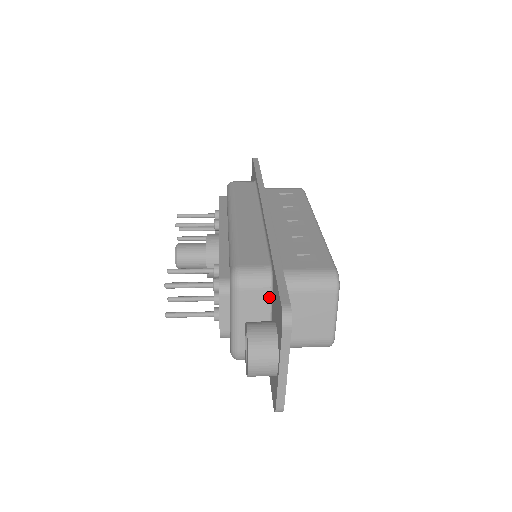
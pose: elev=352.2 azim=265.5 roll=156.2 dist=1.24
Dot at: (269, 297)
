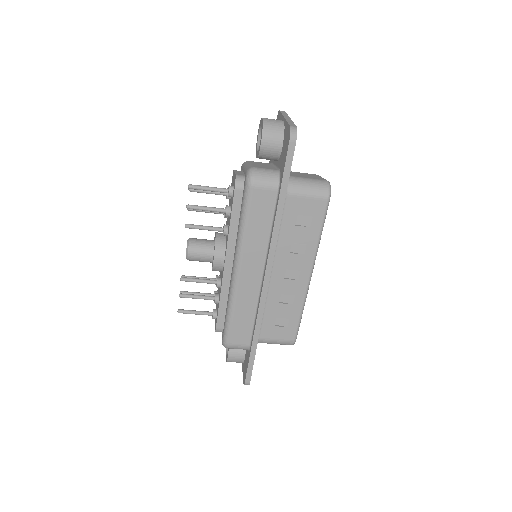
Dot at: (270, 164)
